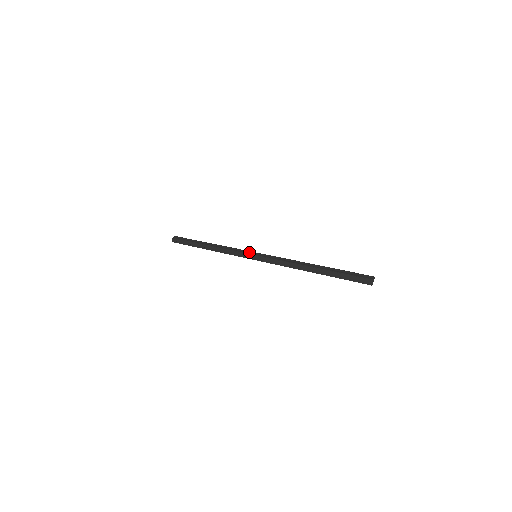
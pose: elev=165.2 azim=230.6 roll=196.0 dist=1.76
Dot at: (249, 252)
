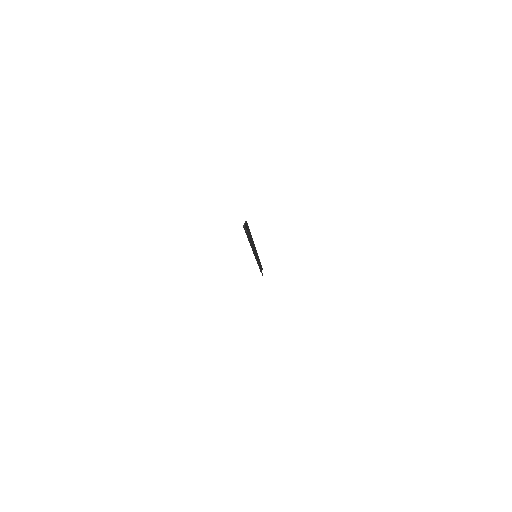
Dot at: (256, 255)
